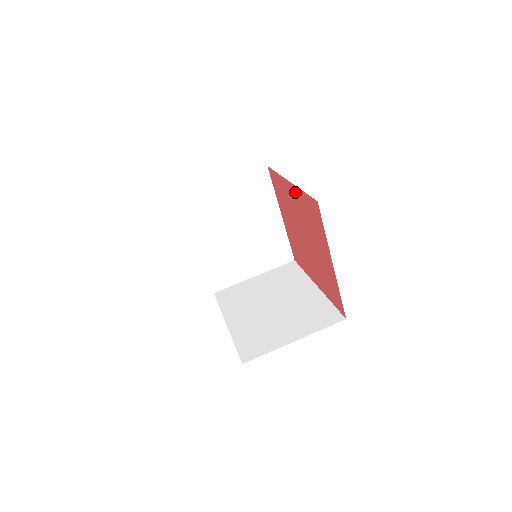
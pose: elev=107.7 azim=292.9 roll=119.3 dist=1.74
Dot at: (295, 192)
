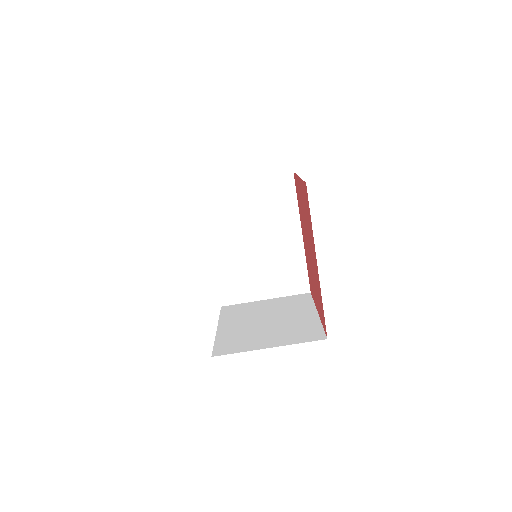
Dot at: occluded
